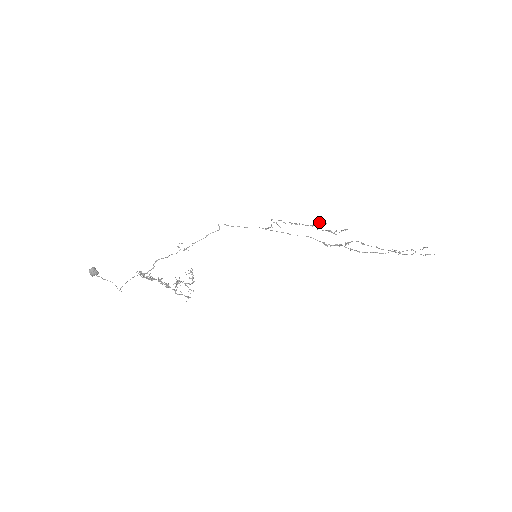
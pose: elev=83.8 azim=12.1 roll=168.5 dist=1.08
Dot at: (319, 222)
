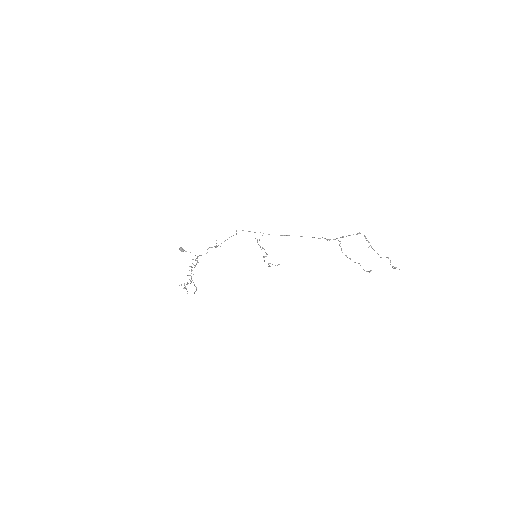
Dot at: occluded
